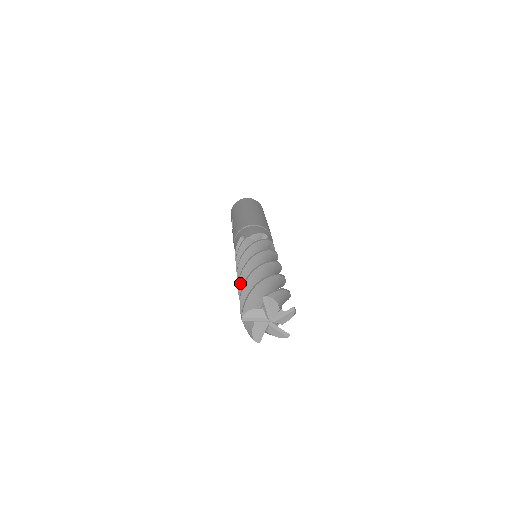
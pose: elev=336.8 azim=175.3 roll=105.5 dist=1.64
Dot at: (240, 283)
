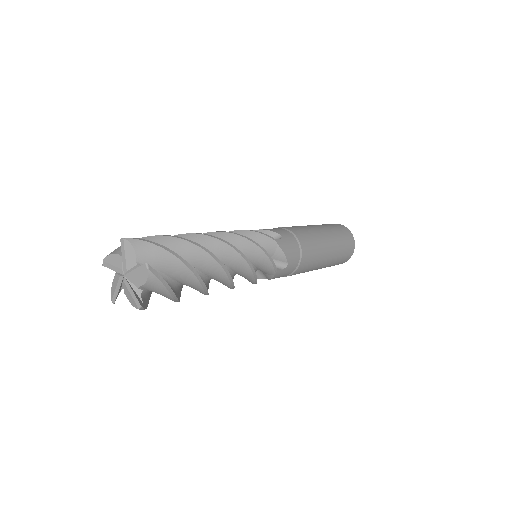
Dot at: occluded
